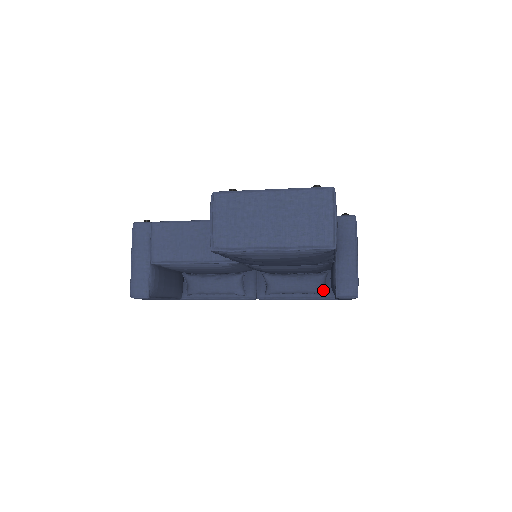
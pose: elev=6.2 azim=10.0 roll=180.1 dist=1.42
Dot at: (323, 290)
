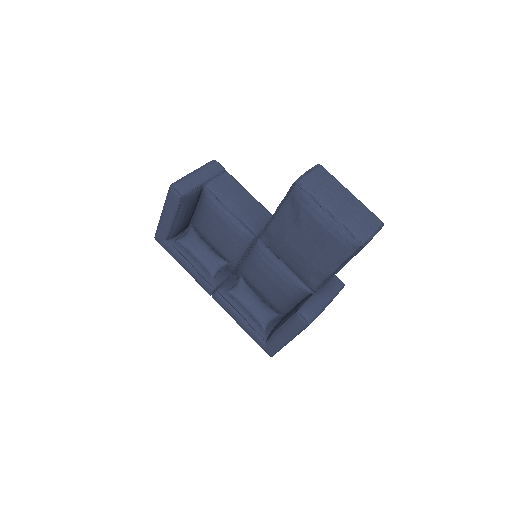
Dot at: (267, 324)
